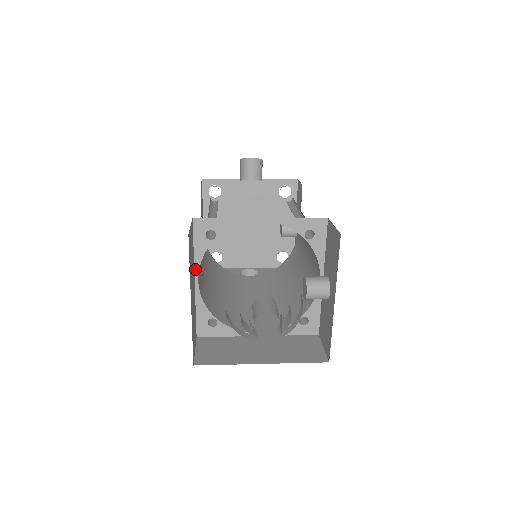
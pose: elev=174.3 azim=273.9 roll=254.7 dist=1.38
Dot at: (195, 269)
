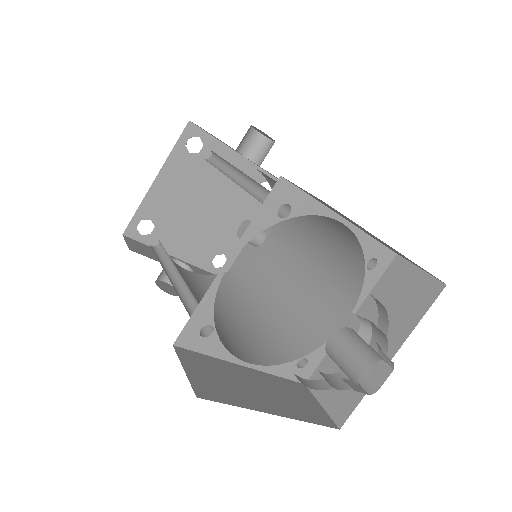
Dot at: (236, 247)
